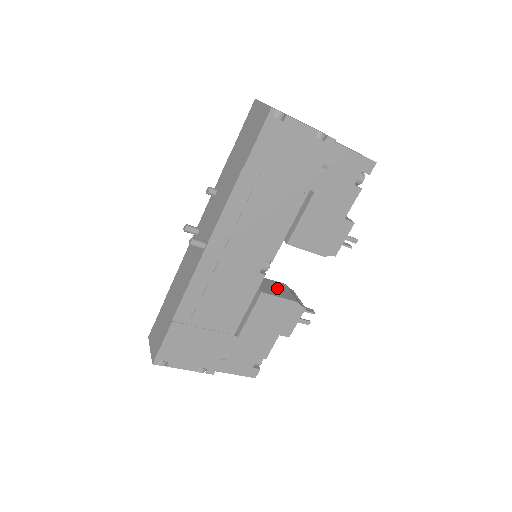
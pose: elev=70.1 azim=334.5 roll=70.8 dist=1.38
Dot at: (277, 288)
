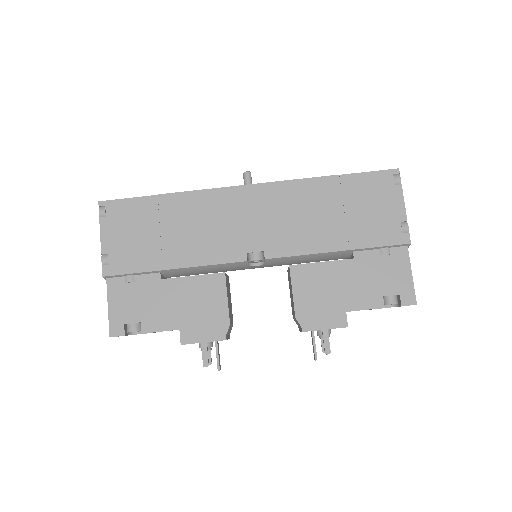
Dot at: (230, 304)
